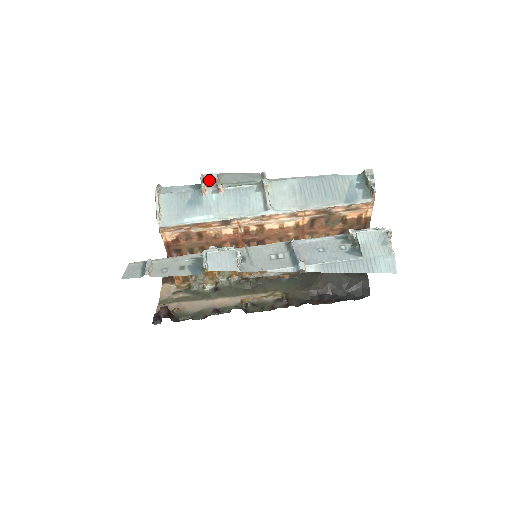
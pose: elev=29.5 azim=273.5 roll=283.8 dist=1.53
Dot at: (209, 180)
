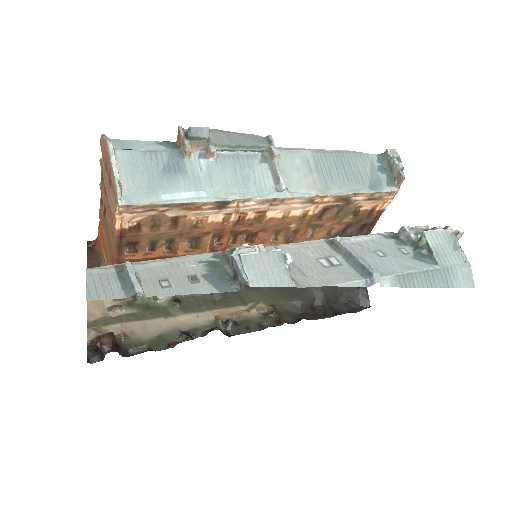
Dot at: (197, 137)
